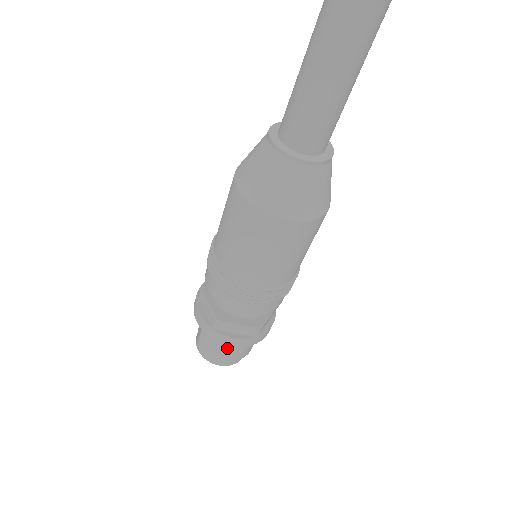
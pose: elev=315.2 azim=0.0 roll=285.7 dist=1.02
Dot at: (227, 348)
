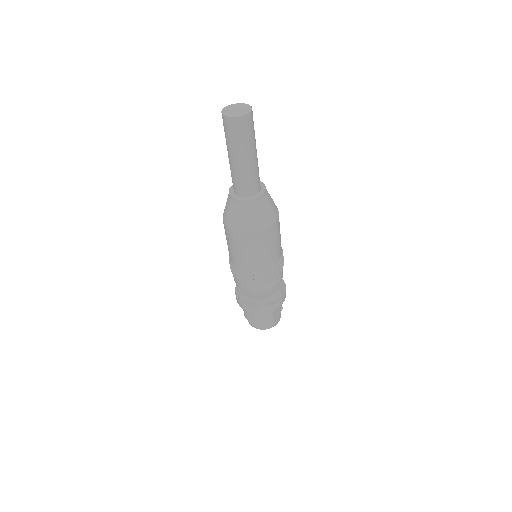
Dot at: (252, 314)
